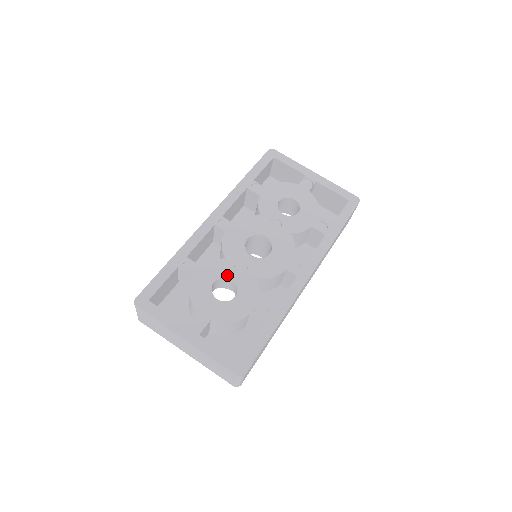
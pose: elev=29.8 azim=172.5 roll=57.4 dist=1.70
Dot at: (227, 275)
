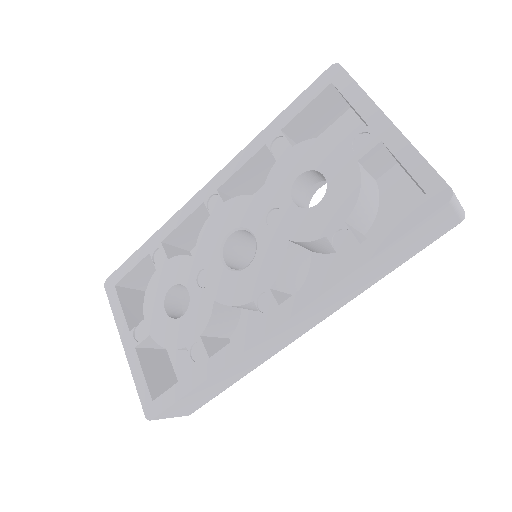
Dot at: (186, 282)
